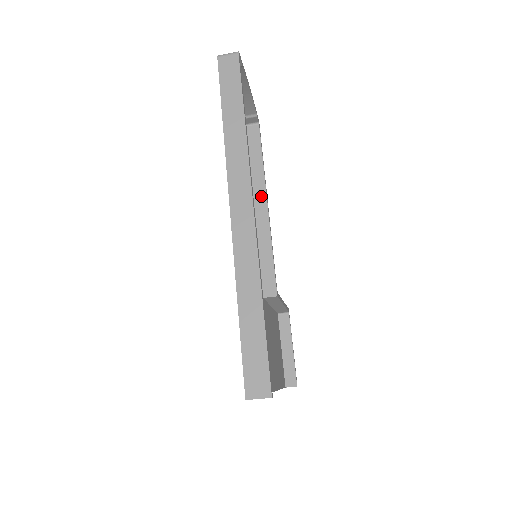
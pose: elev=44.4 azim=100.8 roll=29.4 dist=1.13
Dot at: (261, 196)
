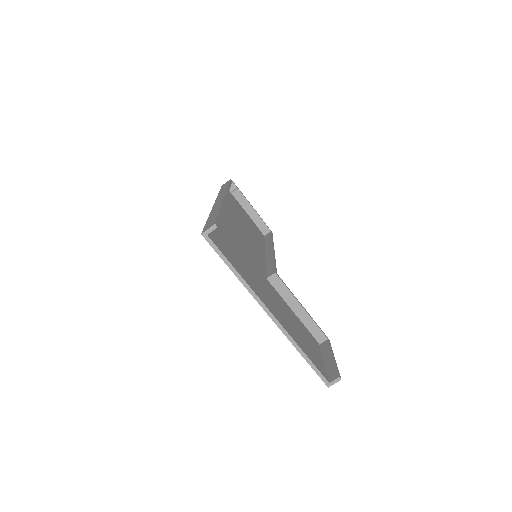
Dot at: (269, 249)
